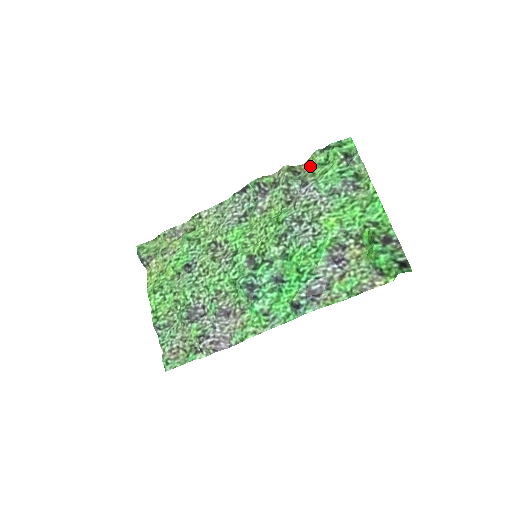
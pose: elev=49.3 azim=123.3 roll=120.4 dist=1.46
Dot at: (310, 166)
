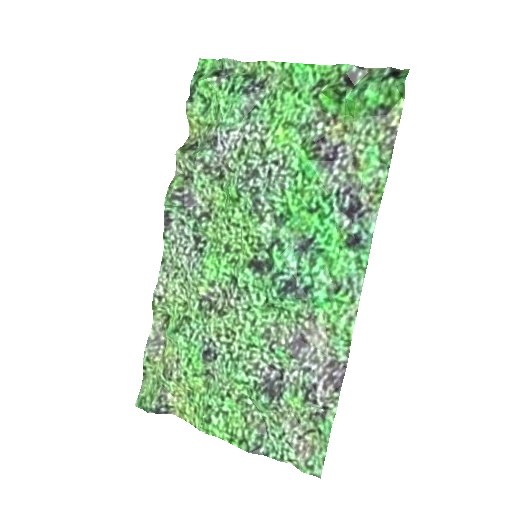
Dot at: (197, 126)
